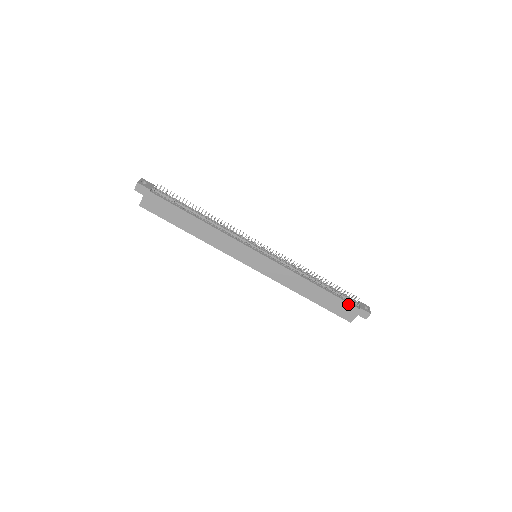
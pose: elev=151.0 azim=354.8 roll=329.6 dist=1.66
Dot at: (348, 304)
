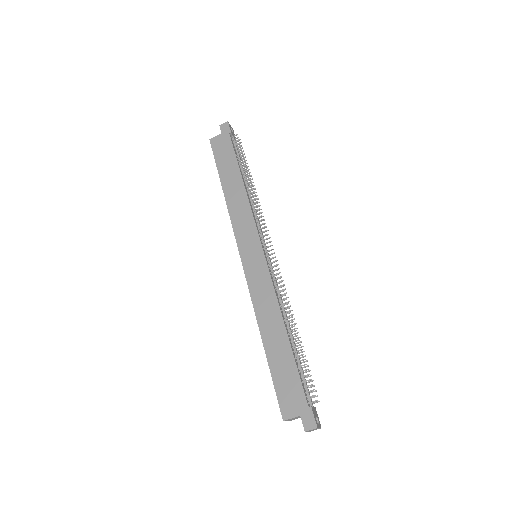
Dot at: (301, 388)
